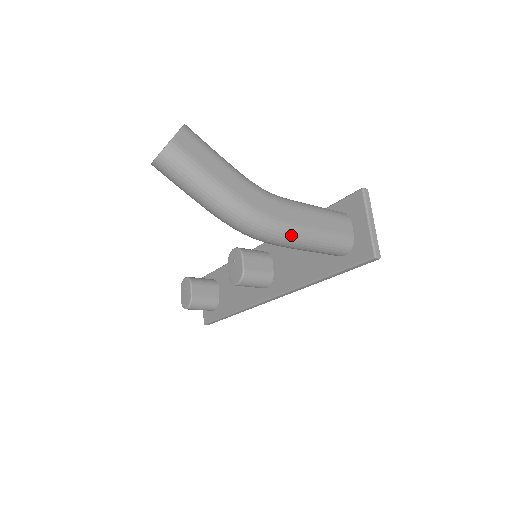
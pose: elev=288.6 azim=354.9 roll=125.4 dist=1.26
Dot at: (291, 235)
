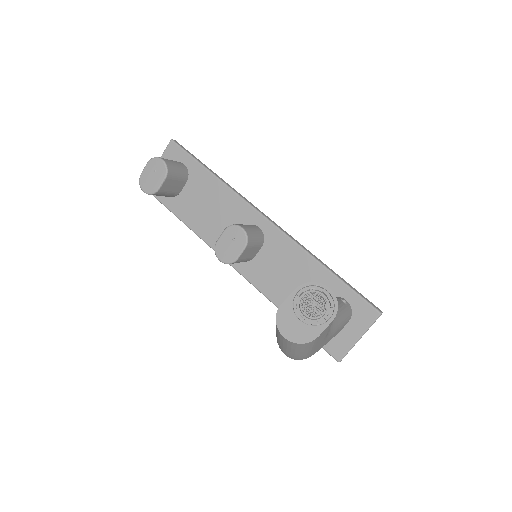
Dot at: occluded
